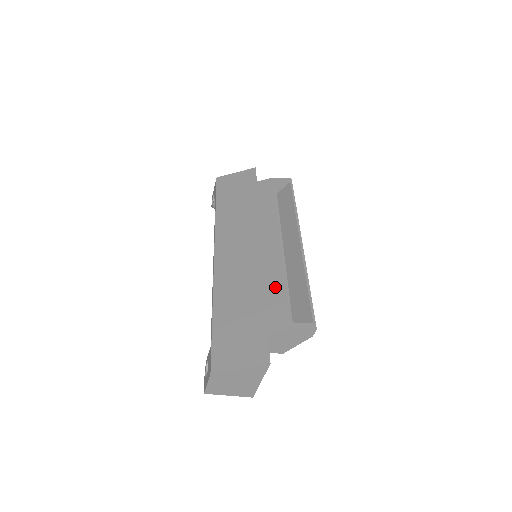
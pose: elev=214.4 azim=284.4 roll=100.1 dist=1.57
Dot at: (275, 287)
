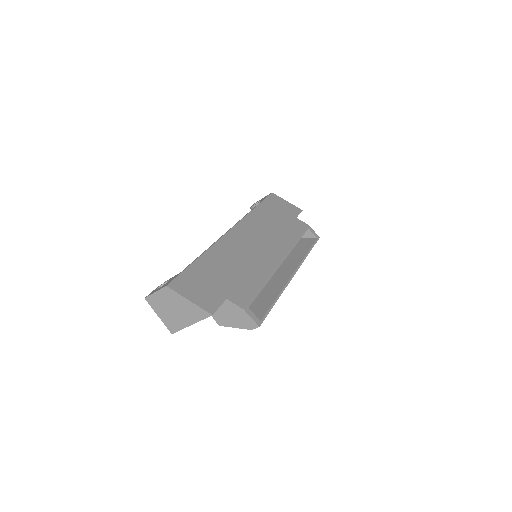
Dot at: (255, 280)
